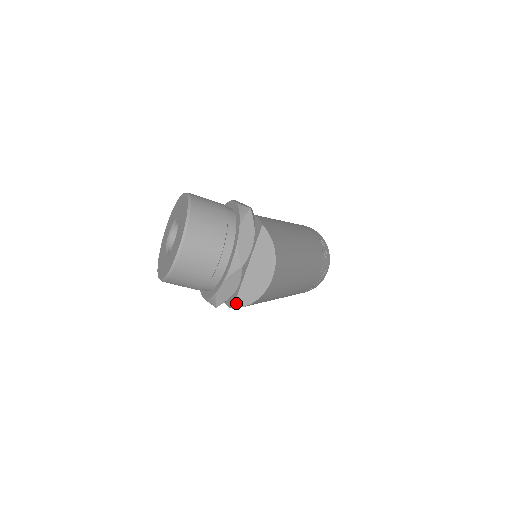
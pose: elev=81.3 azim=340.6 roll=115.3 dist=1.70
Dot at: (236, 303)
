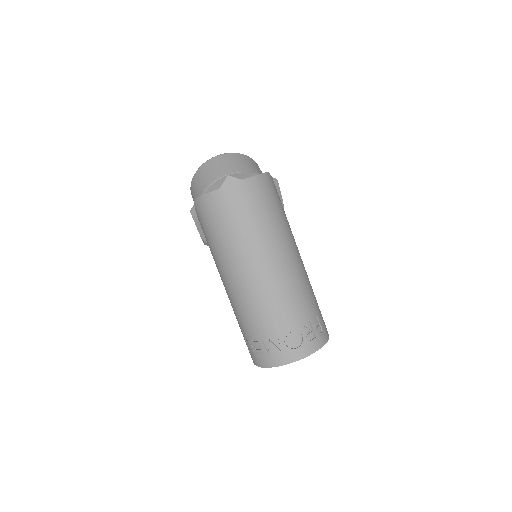
Dot at: occluded
